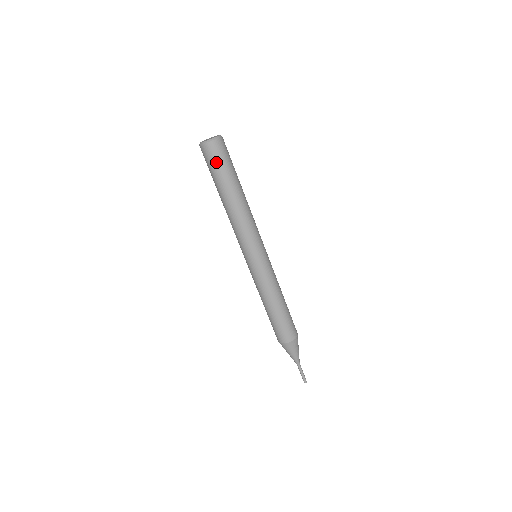
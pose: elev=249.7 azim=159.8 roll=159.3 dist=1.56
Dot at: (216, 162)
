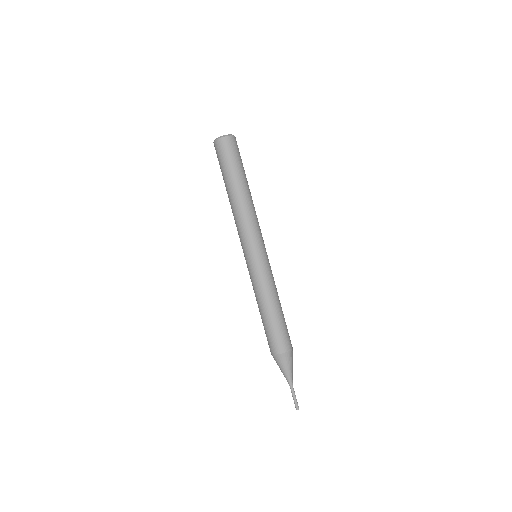
Dot at: (236, 154)
